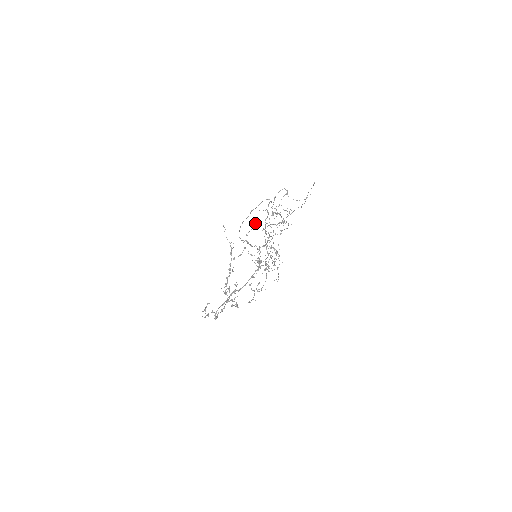
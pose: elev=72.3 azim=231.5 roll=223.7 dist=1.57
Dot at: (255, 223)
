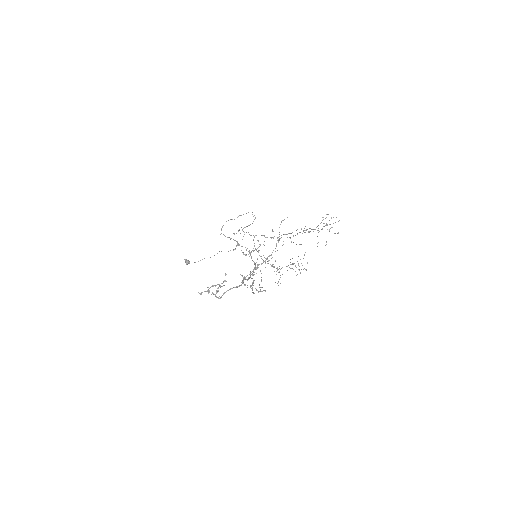
Dot at: (241, 227)
